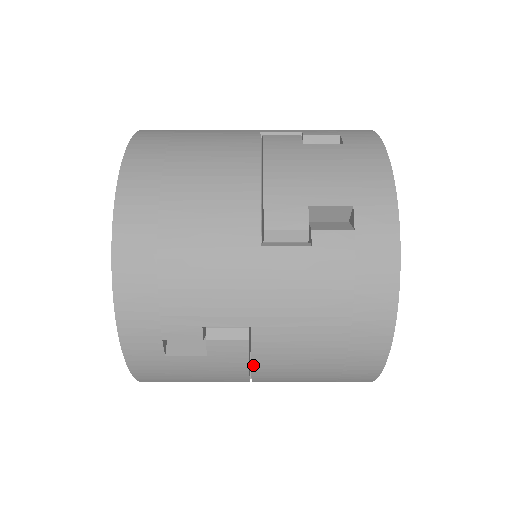
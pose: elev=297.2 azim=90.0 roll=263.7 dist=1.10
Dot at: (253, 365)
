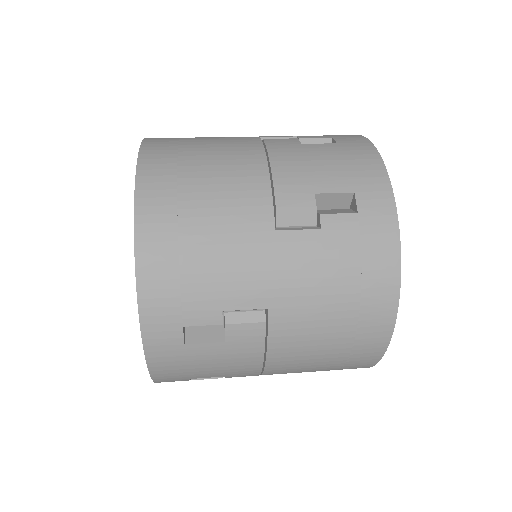
Dot at: (268, 349)
